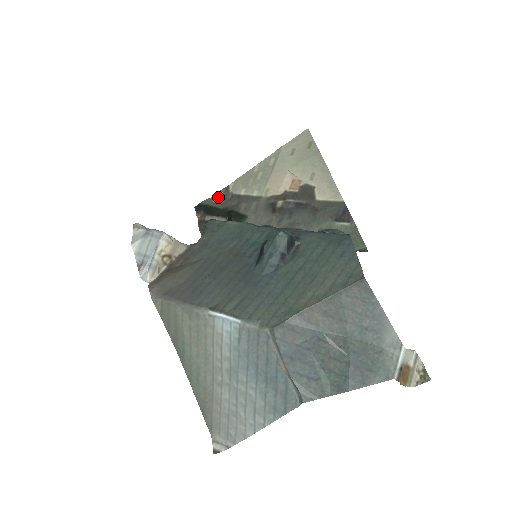
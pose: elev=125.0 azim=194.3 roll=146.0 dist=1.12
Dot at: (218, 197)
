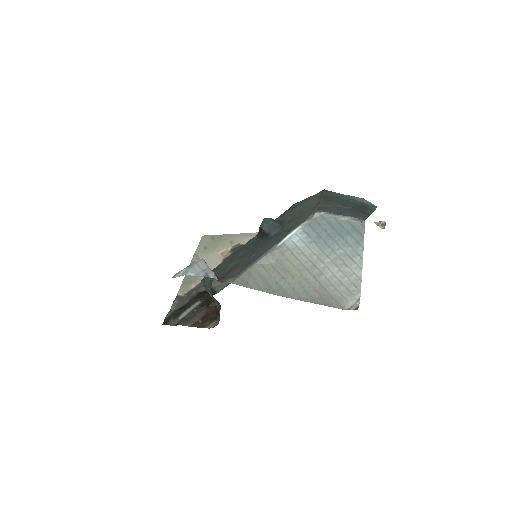
Dot at: (176, 305)
